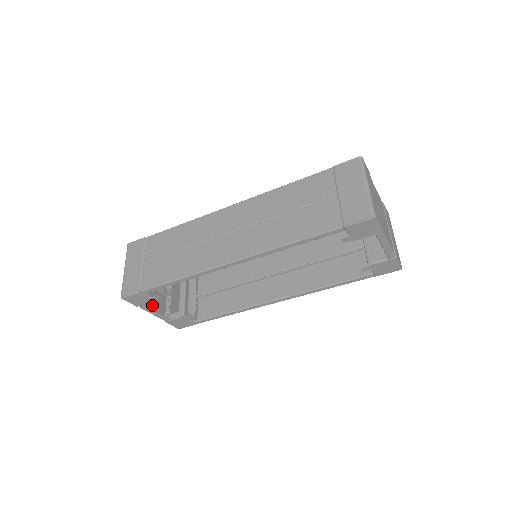
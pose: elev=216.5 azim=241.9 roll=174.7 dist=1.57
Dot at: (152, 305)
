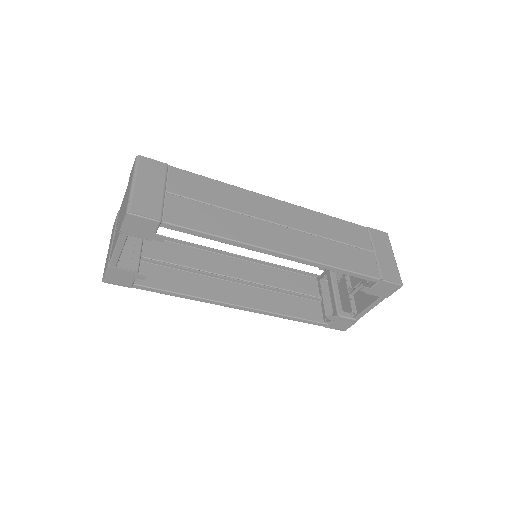
Dot at: (116, 239)
